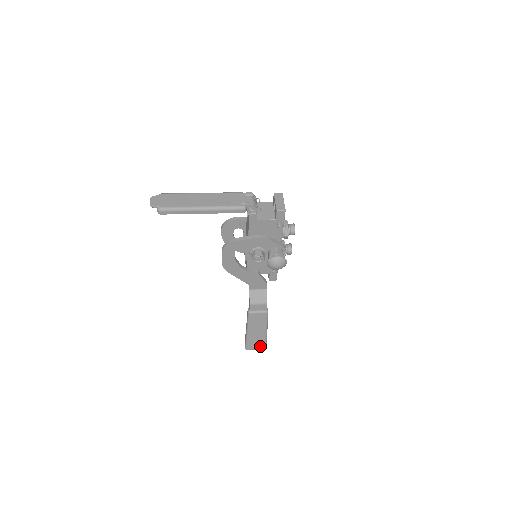
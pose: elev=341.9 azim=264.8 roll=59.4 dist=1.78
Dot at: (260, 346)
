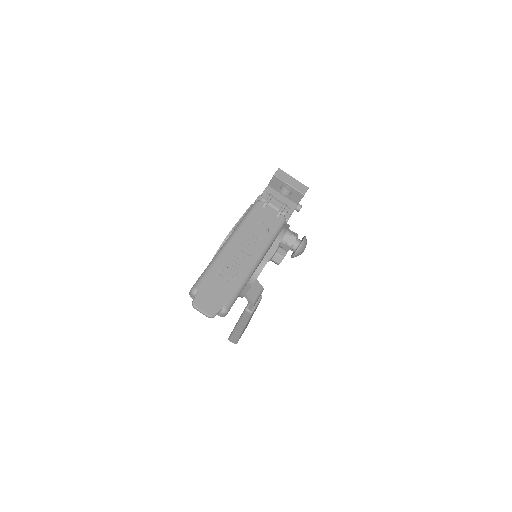
Dot at: occluded
